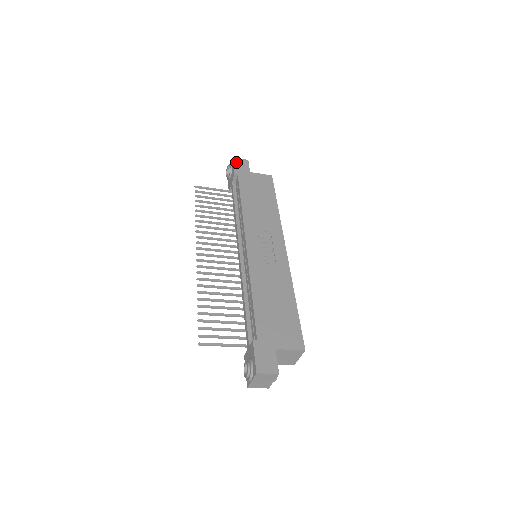
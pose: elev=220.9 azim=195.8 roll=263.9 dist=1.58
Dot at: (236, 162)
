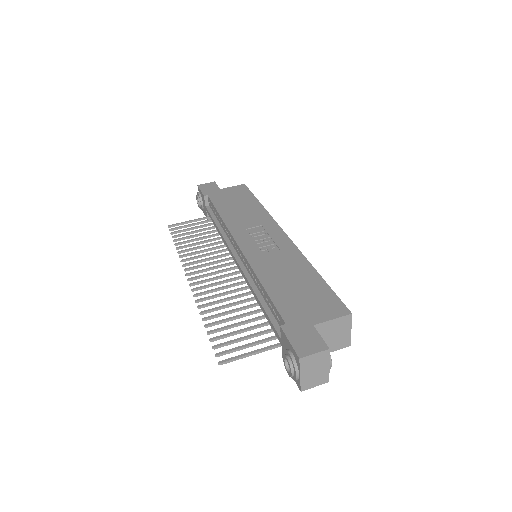
Dot at: (202, 187)
